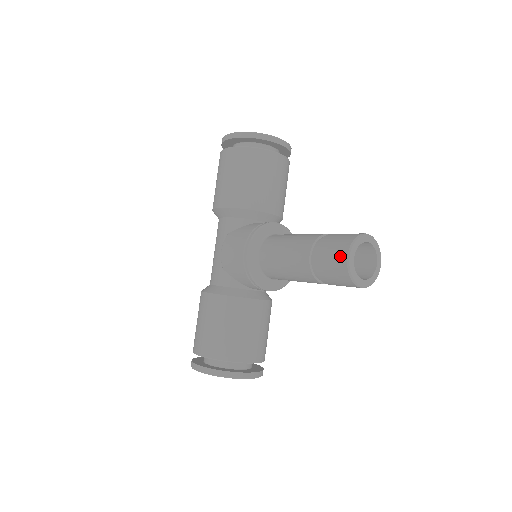
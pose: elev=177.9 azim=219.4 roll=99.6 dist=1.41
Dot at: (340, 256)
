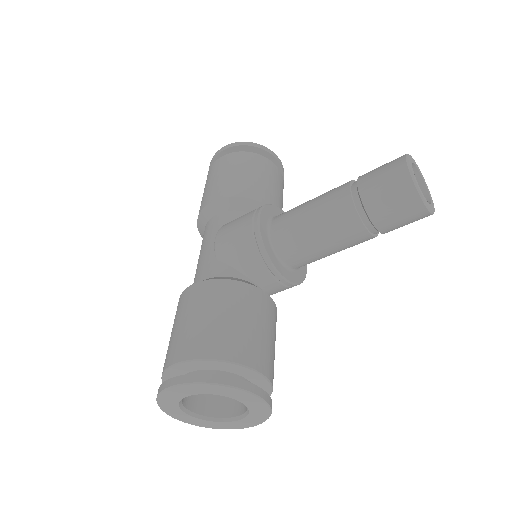
Dot at: (396, 166)
